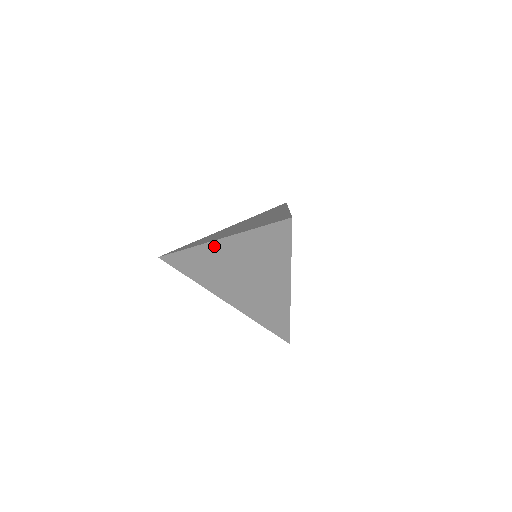
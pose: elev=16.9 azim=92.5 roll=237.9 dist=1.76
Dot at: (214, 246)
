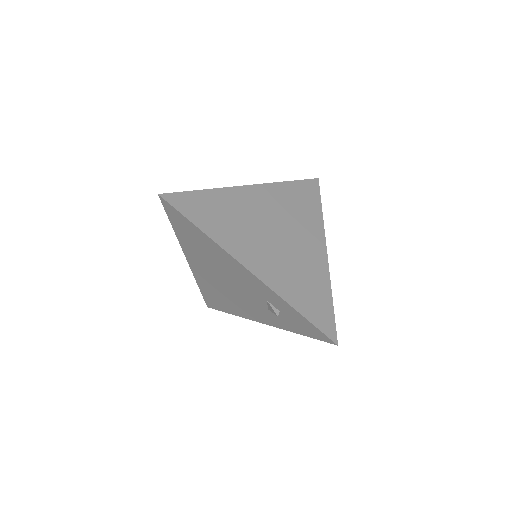
Dot at: (245, 191)
